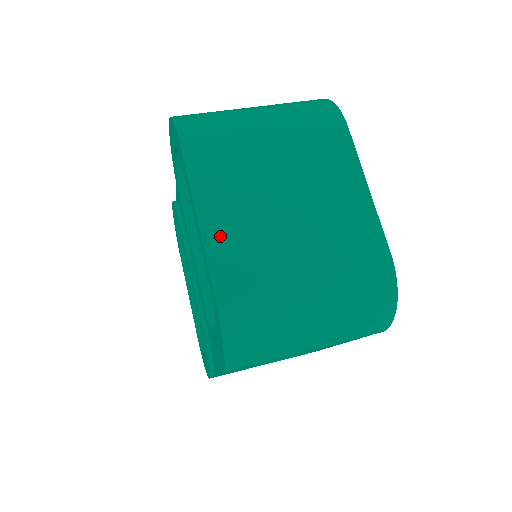
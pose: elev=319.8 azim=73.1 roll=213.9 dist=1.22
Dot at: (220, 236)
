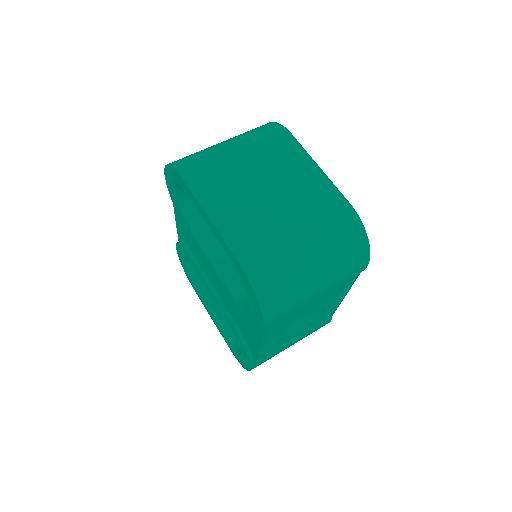
Dot at: (230, 226)
